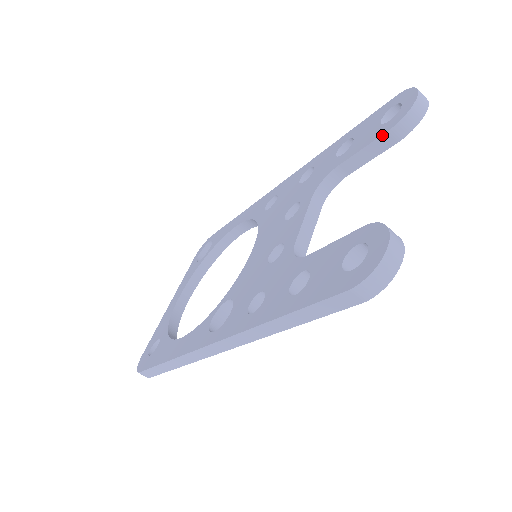
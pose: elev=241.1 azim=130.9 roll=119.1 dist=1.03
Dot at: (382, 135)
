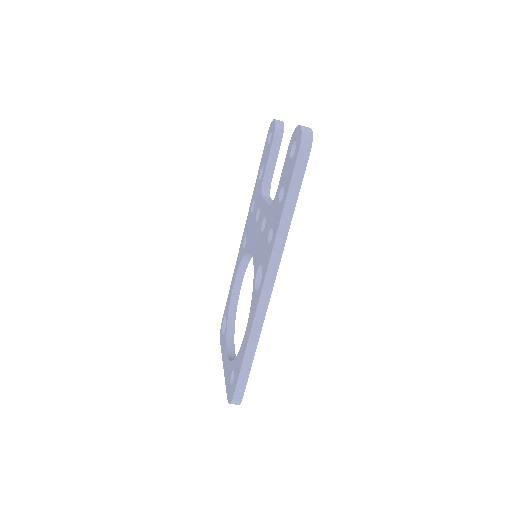
Dot at: (272, 142)
